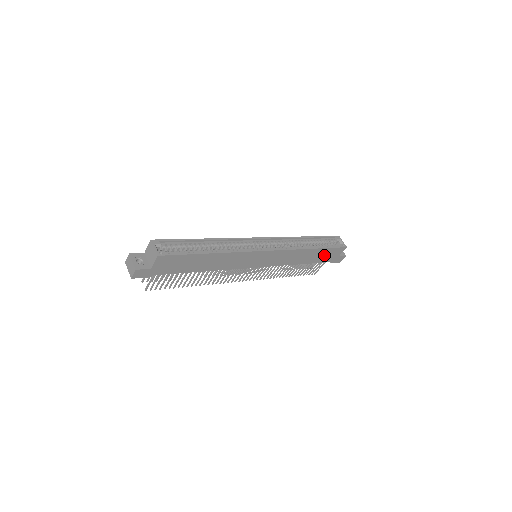
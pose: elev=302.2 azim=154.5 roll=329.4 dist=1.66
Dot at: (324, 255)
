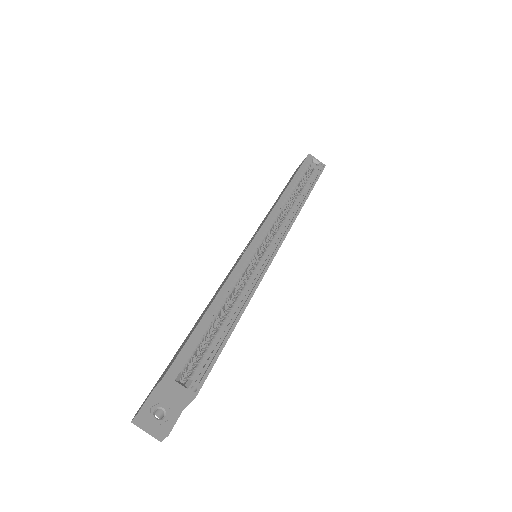
Dot at: occluded
